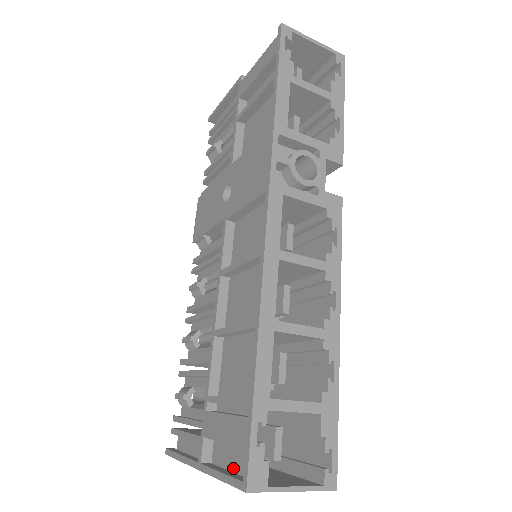
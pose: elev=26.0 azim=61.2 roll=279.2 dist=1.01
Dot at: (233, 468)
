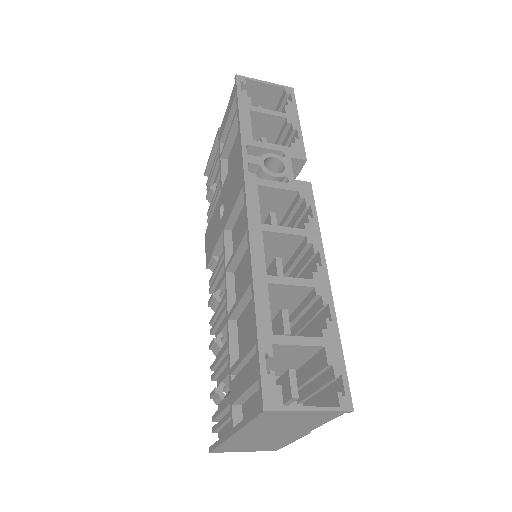
Dot at: occluded
